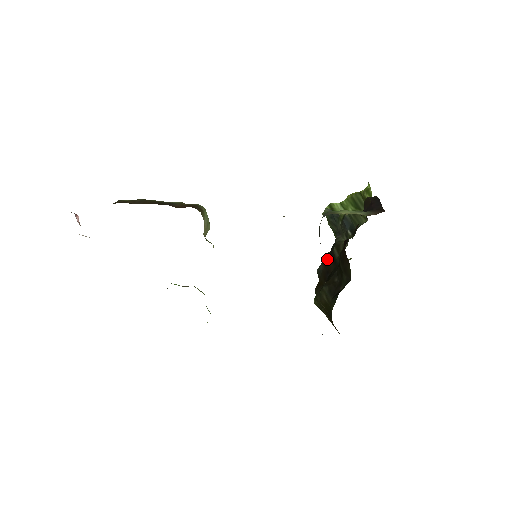
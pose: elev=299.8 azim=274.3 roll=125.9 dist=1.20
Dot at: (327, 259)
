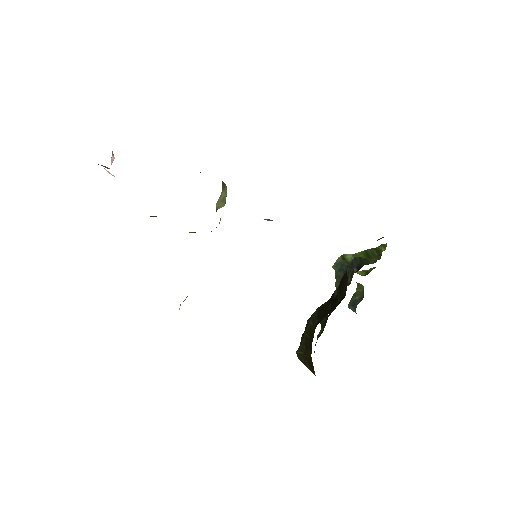
Dot at: (324, 303)
